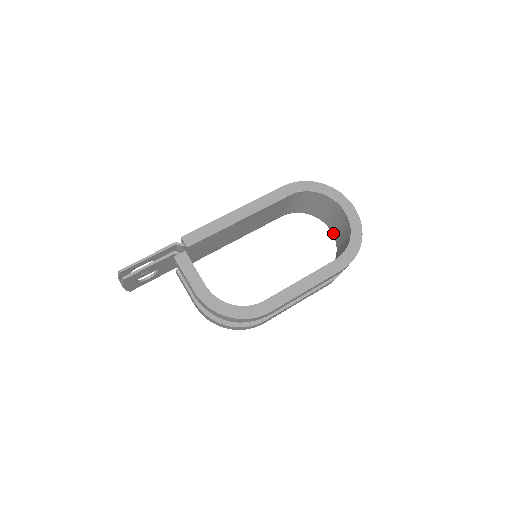
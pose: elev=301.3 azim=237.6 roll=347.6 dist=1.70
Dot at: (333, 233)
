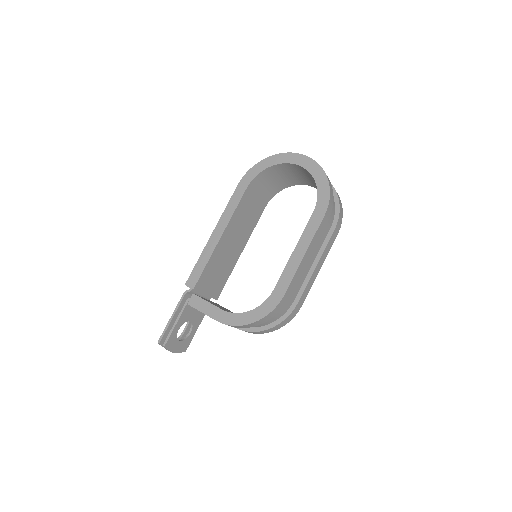
Dot at: (315, 187)
